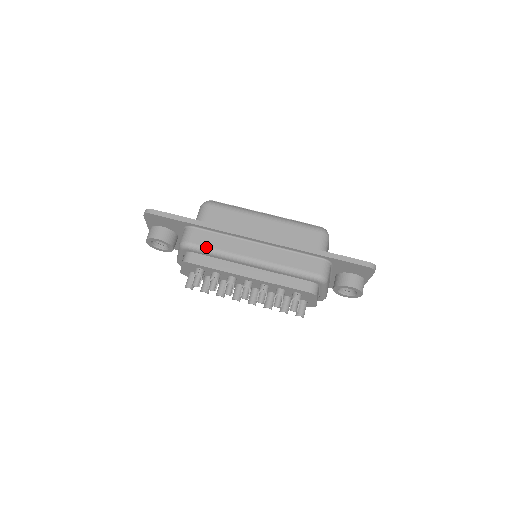
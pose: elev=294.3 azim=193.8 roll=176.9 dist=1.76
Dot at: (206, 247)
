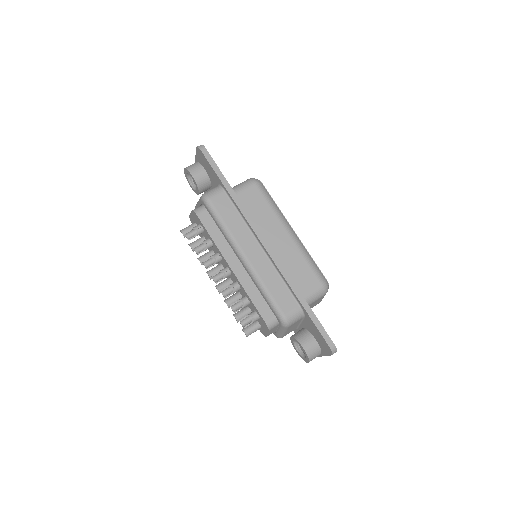
Dot at: (219, 215)
